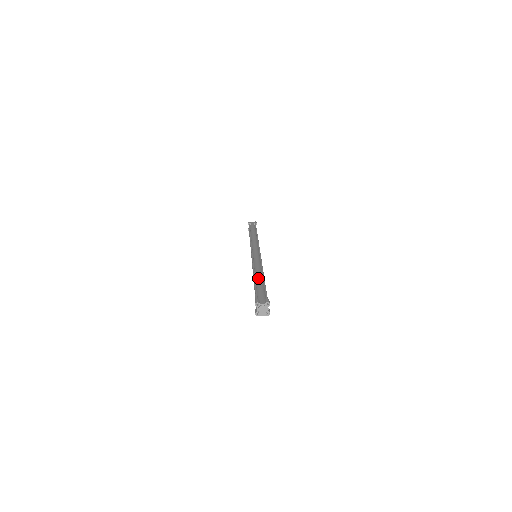
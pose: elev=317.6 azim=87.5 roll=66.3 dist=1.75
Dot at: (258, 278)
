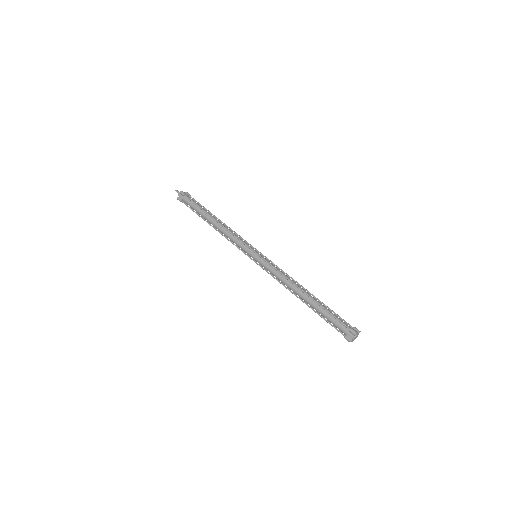
Dot at: occluded
